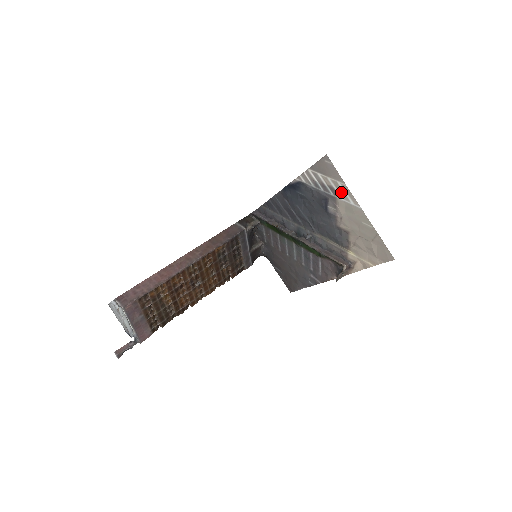
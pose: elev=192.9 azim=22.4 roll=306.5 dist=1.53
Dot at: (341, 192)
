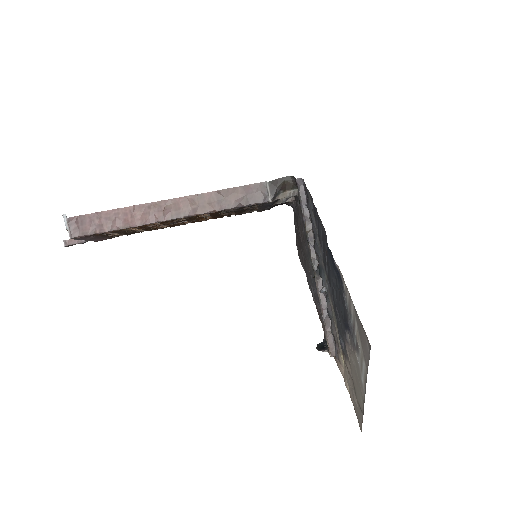
Dot at: (361, 363)
